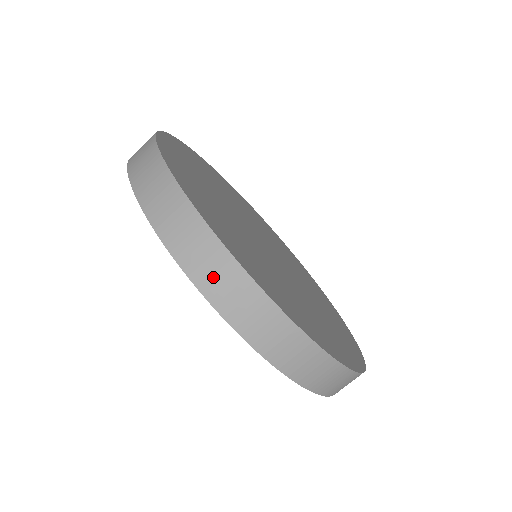
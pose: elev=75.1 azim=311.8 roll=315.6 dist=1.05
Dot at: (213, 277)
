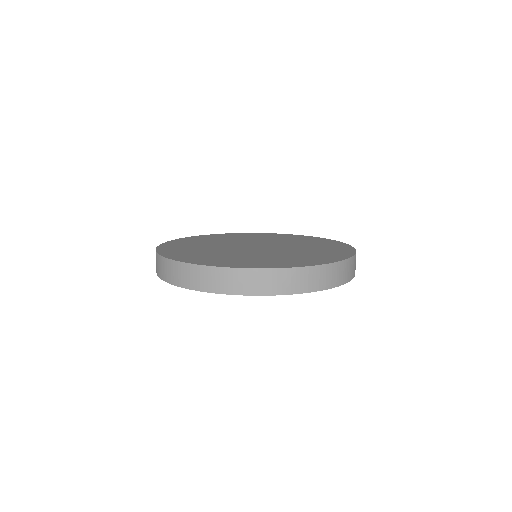
Dot at: (197, 280)
